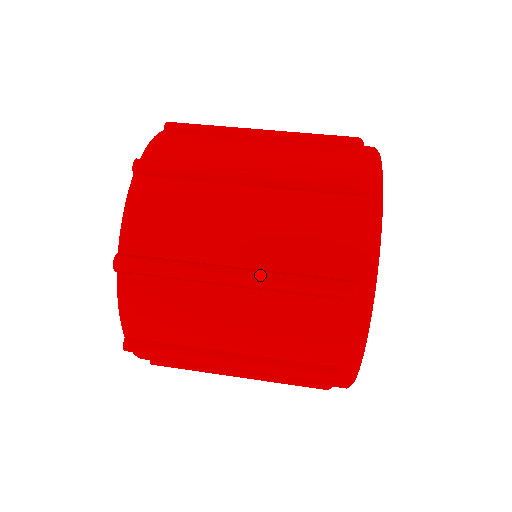
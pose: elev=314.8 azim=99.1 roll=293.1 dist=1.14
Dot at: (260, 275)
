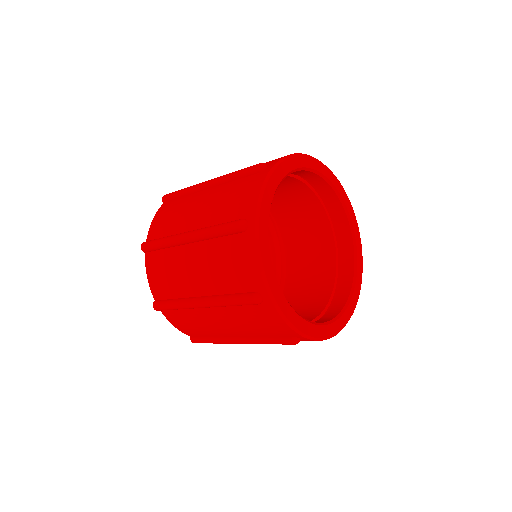
Dot at: occluded
